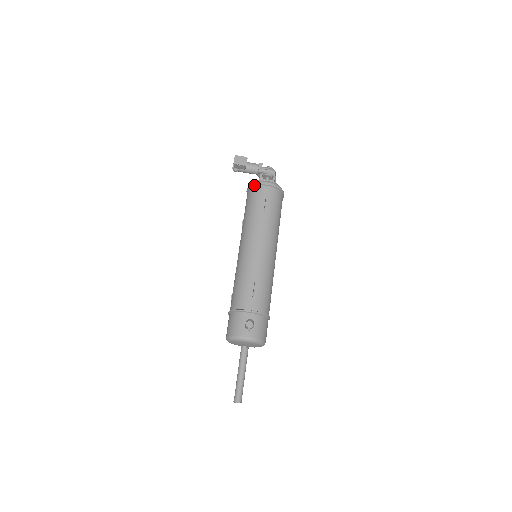
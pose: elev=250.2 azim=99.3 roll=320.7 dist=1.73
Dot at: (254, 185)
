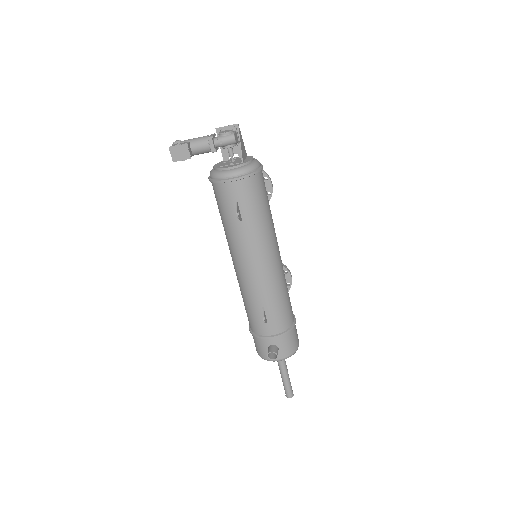
Dot at: (214, 182)
